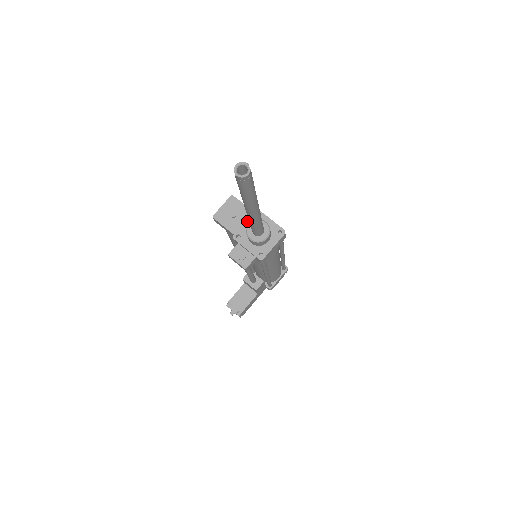
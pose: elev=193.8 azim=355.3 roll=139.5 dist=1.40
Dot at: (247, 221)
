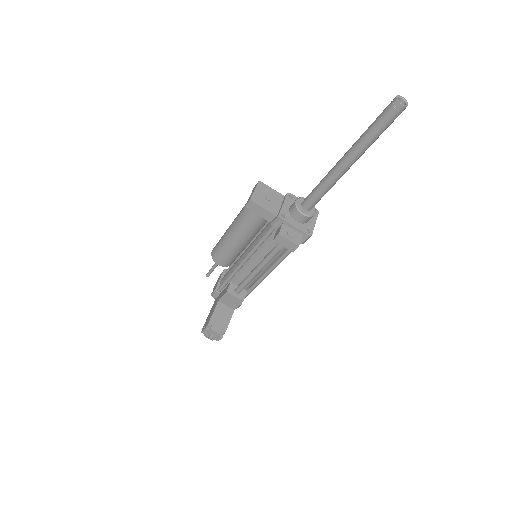
Dot at: (285, 202)
